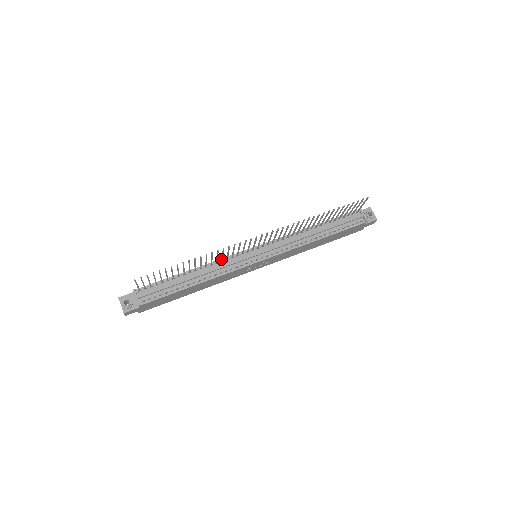
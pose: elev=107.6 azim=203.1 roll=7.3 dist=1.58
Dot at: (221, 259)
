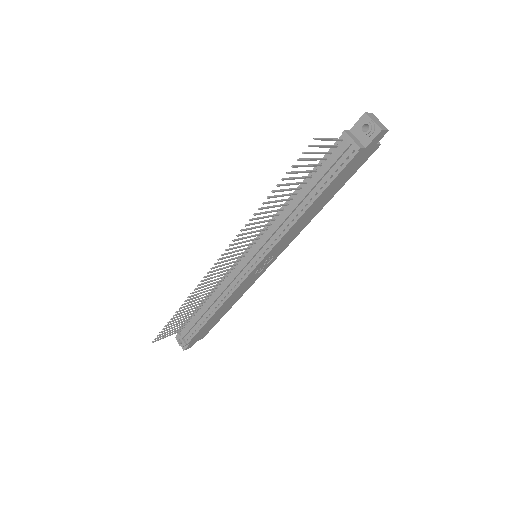
Dot at: (219, 281)
